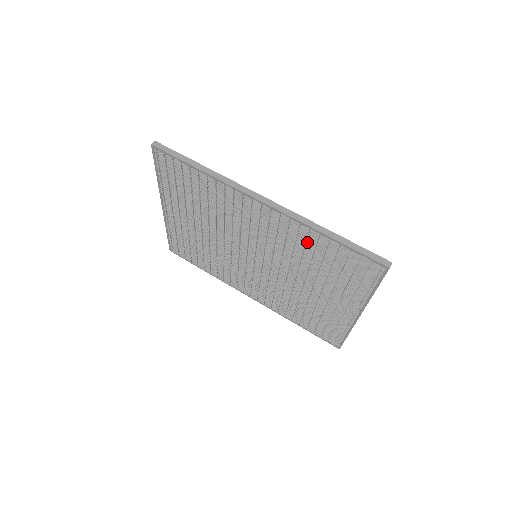
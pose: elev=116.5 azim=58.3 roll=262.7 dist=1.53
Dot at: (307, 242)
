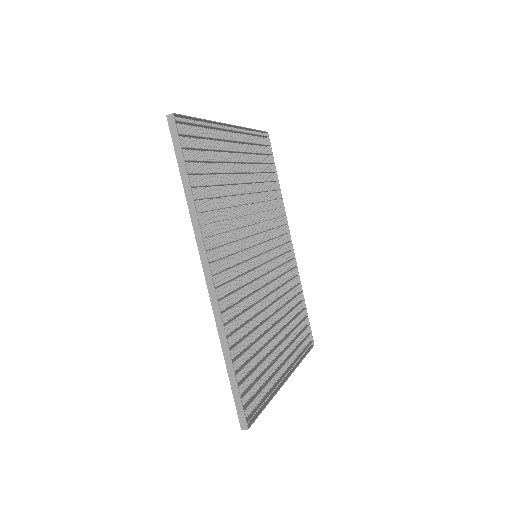
Dot at: occluded
